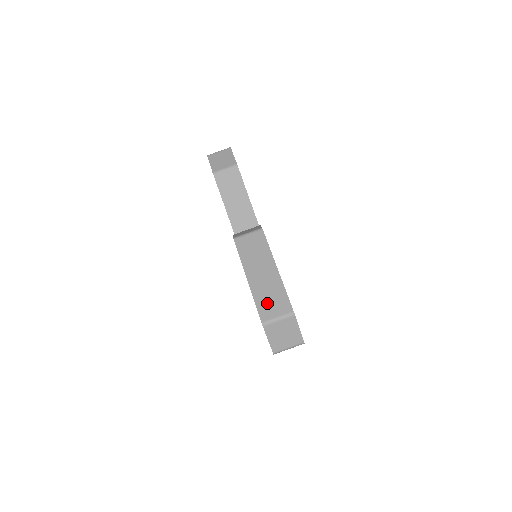
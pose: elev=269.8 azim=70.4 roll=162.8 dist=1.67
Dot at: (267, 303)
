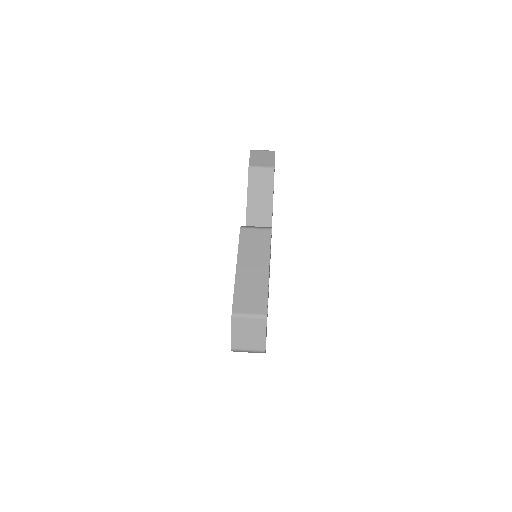
Dot at: (245, 297)
